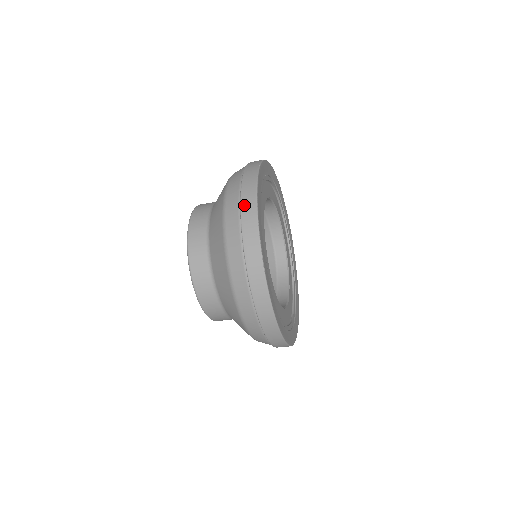
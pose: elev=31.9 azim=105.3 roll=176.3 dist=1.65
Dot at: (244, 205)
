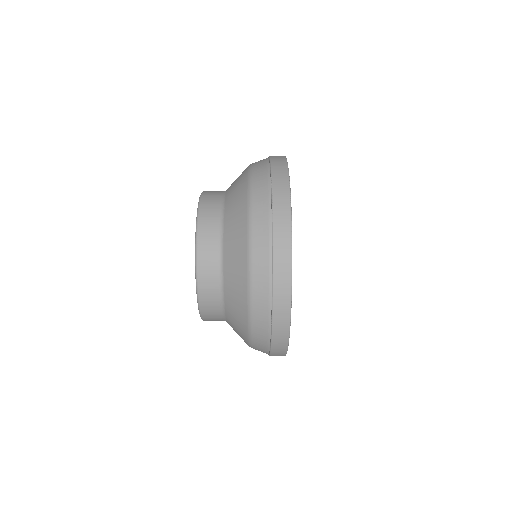
Dot at: (277, 274)
